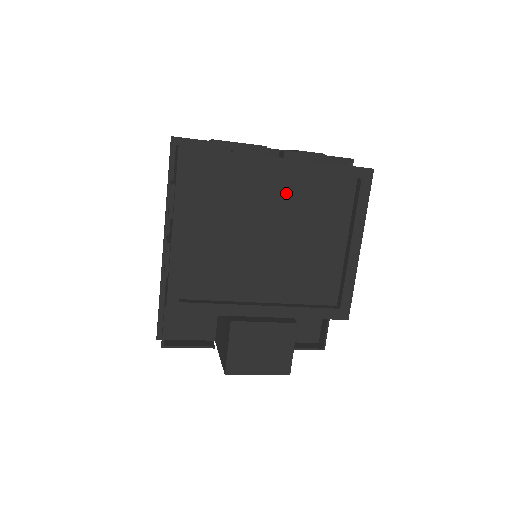
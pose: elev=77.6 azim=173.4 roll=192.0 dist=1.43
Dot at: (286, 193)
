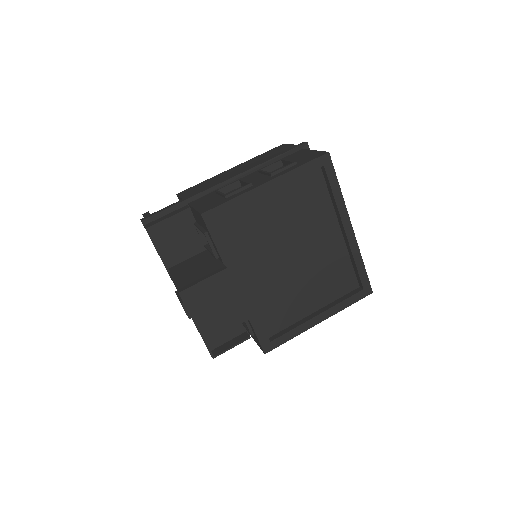
Dot at: (328, 246)
